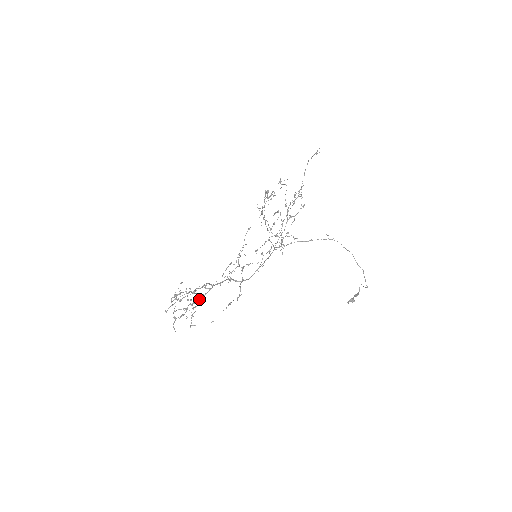
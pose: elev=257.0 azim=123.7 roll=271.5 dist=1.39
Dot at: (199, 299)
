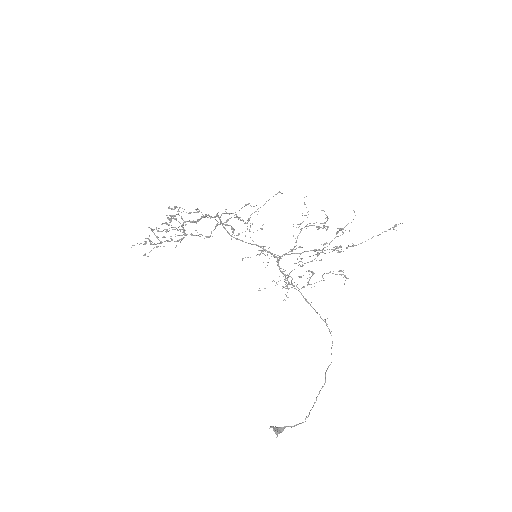
Dot at: (178, 240)
